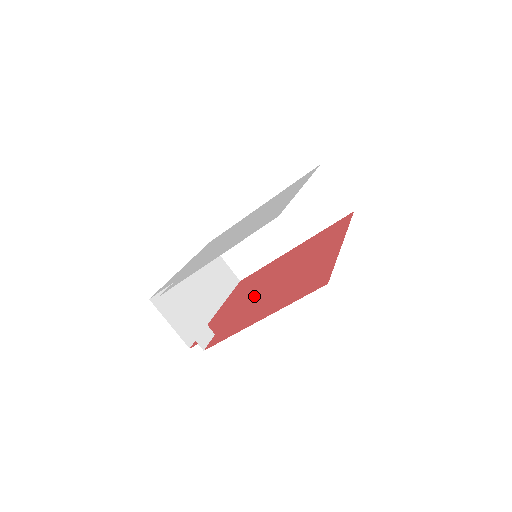
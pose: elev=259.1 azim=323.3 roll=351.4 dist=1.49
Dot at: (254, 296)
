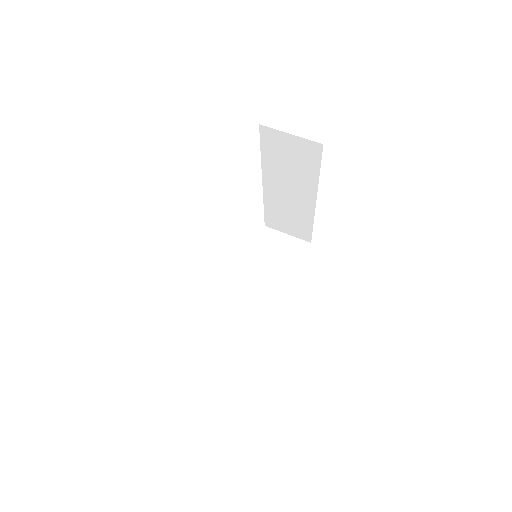
Dot at: occluded
